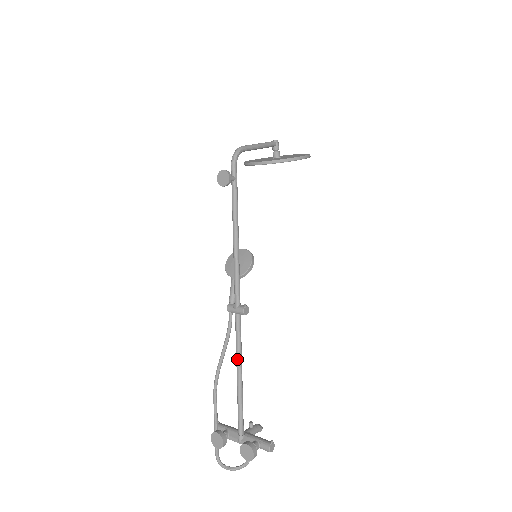
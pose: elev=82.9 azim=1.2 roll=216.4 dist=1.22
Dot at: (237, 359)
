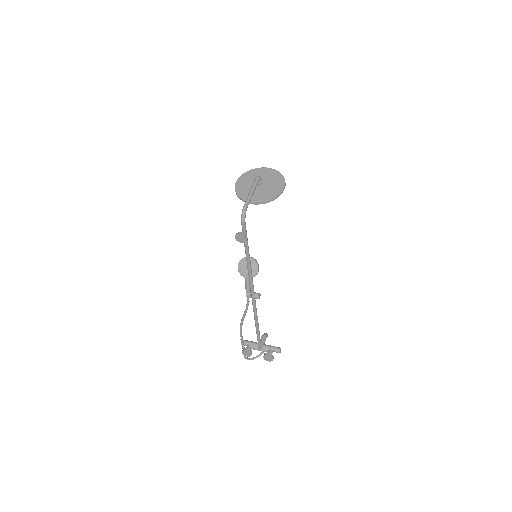
Dot at: (255, 318)
